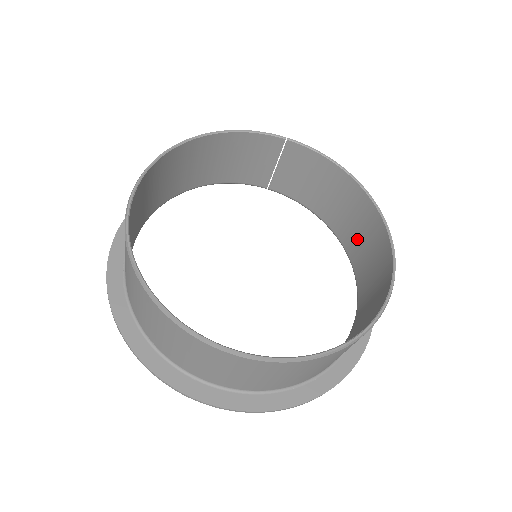
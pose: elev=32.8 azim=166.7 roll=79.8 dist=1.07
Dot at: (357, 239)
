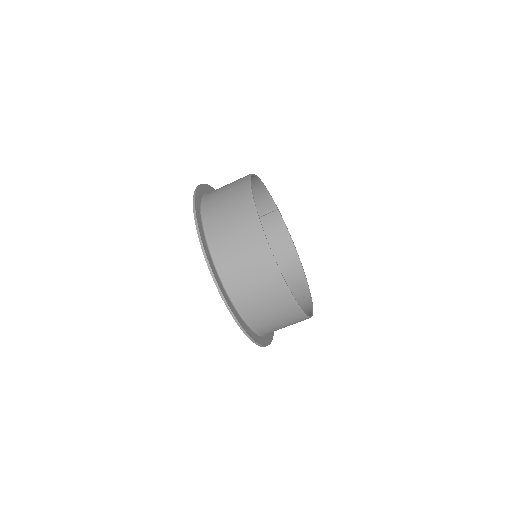
Dot at: occluded
